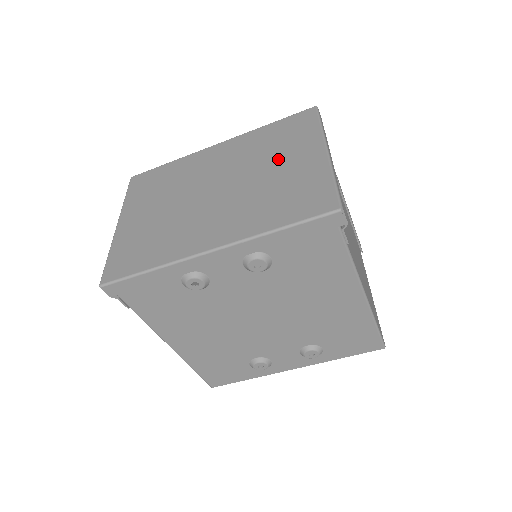
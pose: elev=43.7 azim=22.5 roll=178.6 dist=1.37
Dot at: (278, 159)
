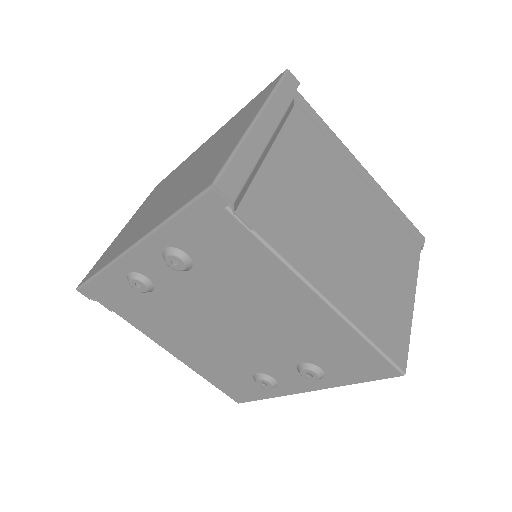
Dot at: (223, 140)
